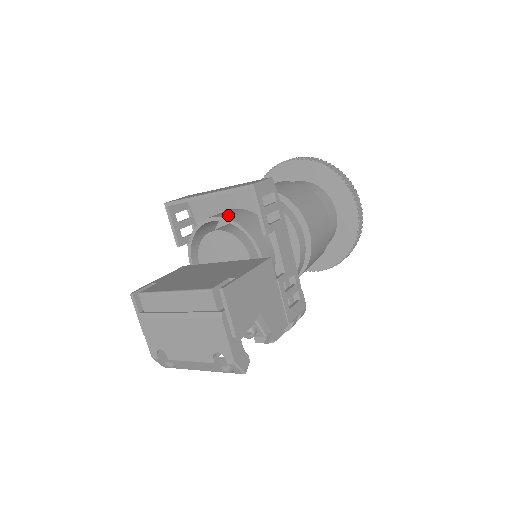
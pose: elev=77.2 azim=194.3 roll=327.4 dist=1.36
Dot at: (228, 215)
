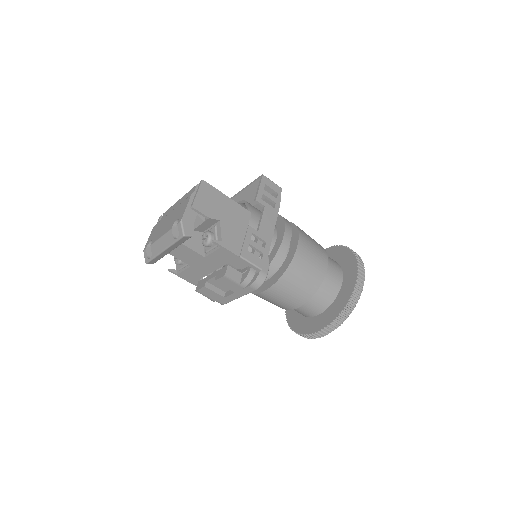
Dot at: occluded
